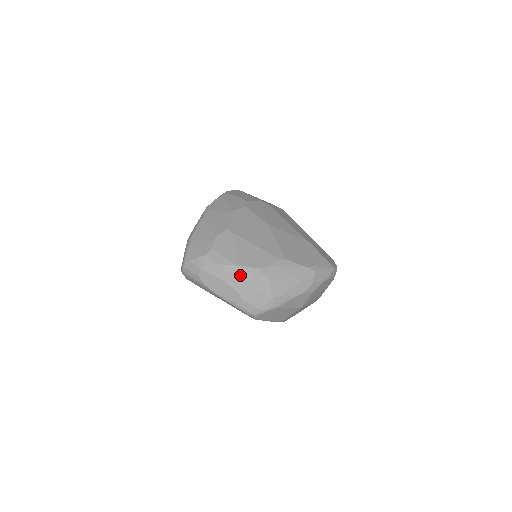
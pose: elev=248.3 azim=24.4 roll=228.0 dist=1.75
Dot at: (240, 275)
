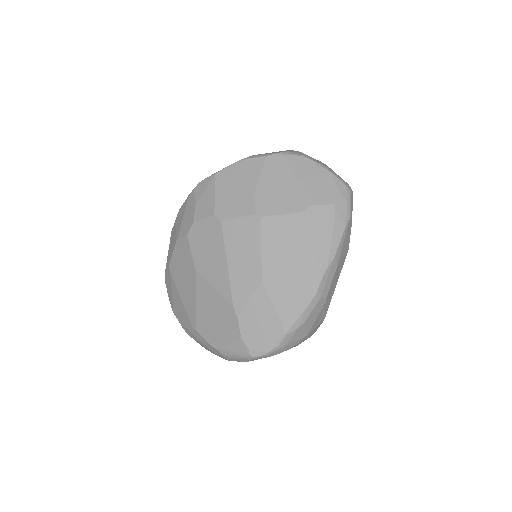
Dot at: occluded
